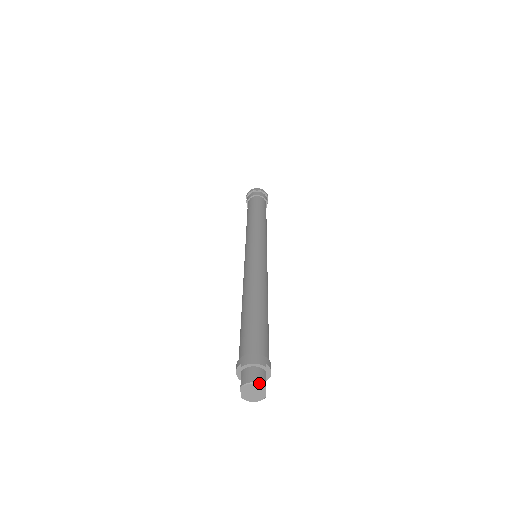
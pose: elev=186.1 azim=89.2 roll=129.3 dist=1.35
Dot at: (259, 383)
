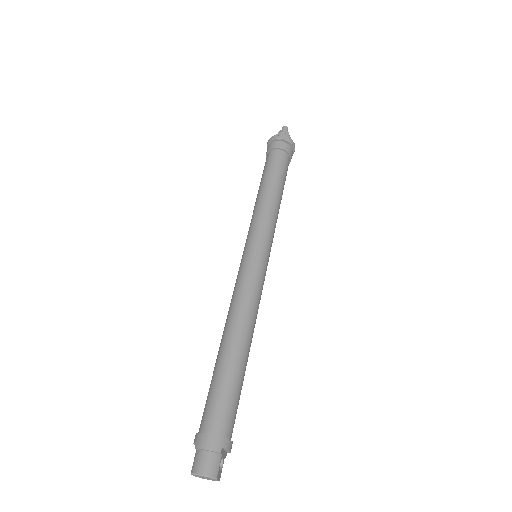
Dot at: (208, 476)
